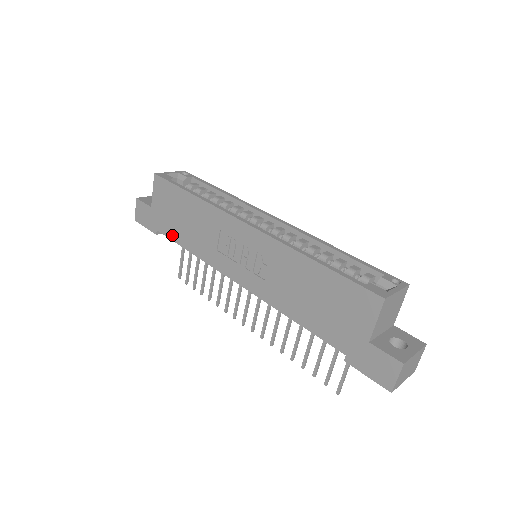
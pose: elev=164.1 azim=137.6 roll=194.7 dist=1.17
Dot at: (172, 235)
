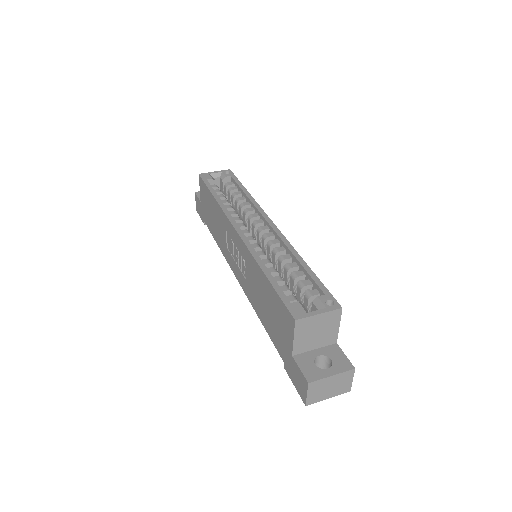
Dot at: (210, 228)
